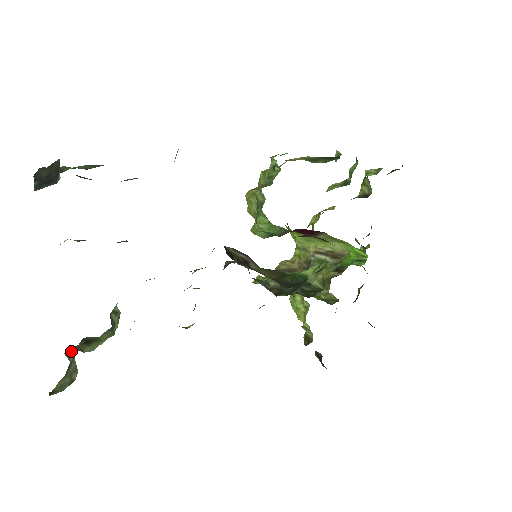
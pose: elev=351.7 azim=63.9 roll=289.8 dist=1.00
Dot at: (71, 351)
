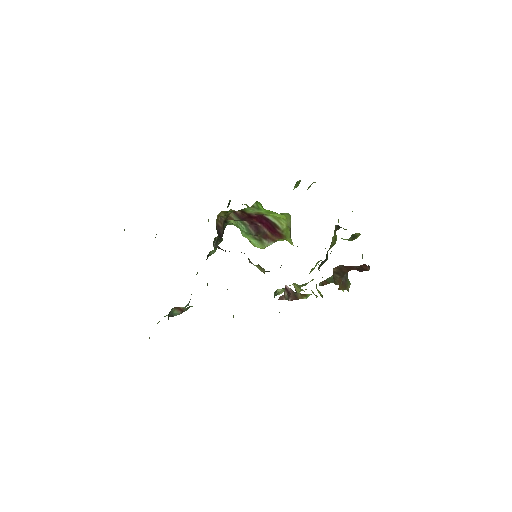
Dot at: occluded
